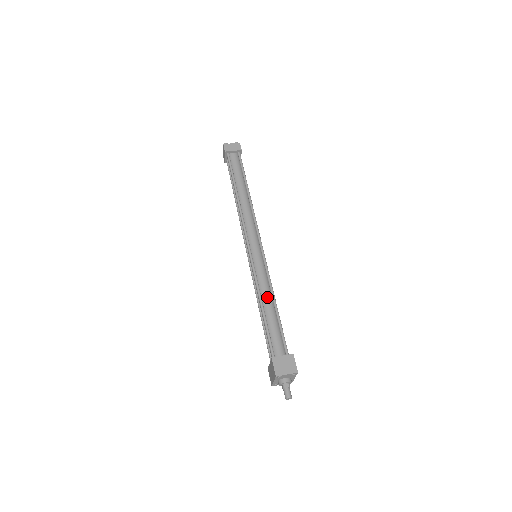
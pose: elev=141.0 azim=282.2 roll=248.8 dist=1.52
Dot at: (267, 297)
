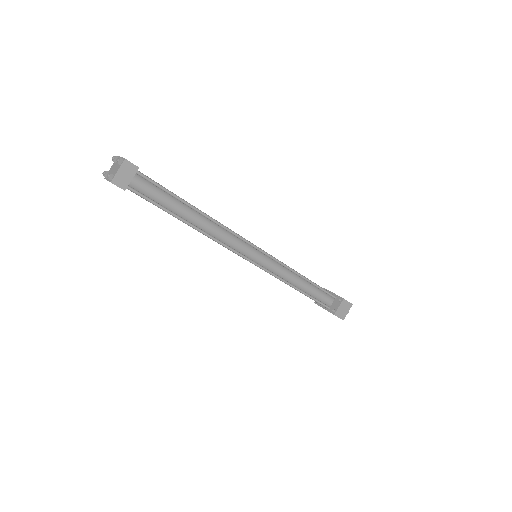
Dot at: (295, 280)
